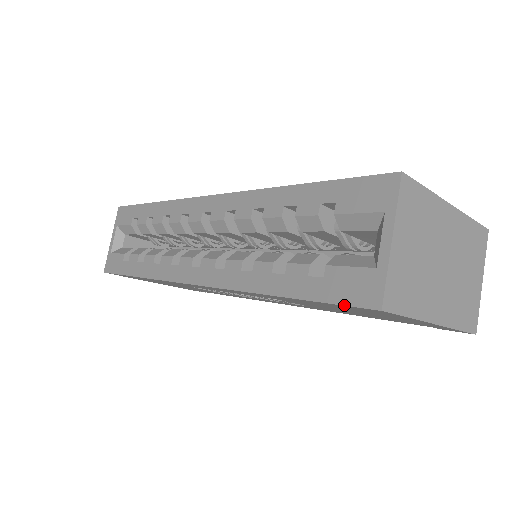
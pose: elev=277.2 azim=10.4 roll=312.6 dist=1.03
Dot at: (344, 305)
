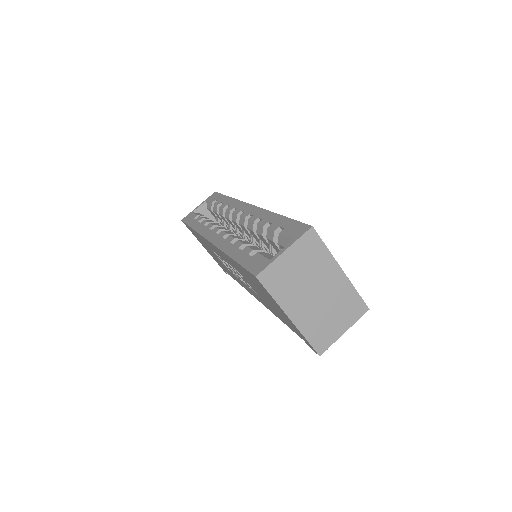
Dot at: (247, 270)
